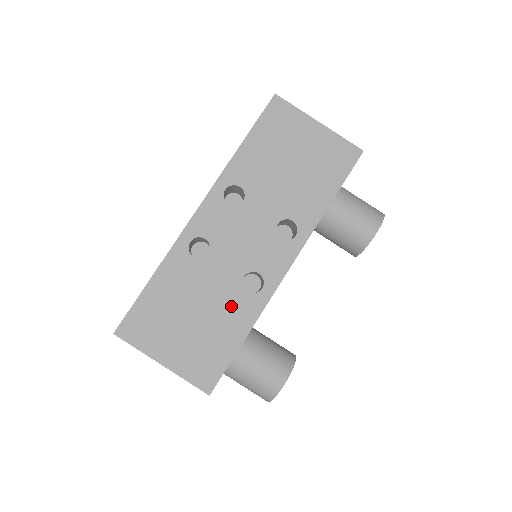
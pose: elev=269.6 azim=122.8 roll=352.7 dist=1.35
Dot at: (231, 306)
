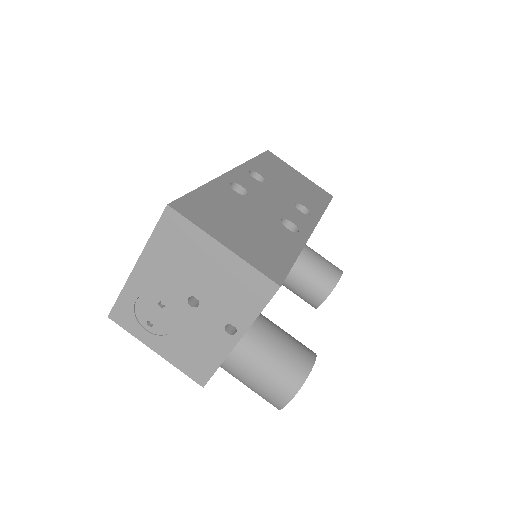
Dot at: (277, 232)
